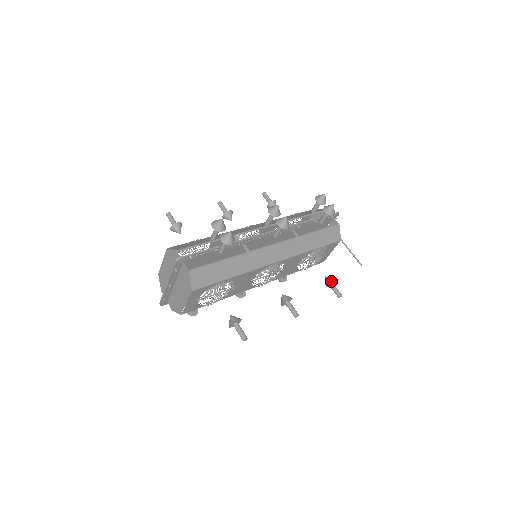
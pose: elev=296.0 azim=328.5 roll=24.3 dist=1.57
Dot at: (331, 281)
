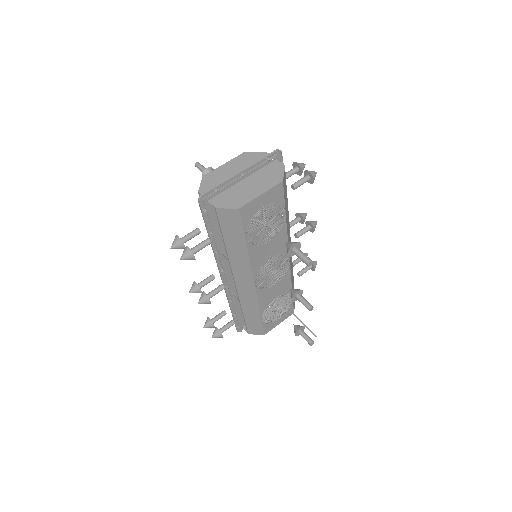
Dot at: (304, 326)
